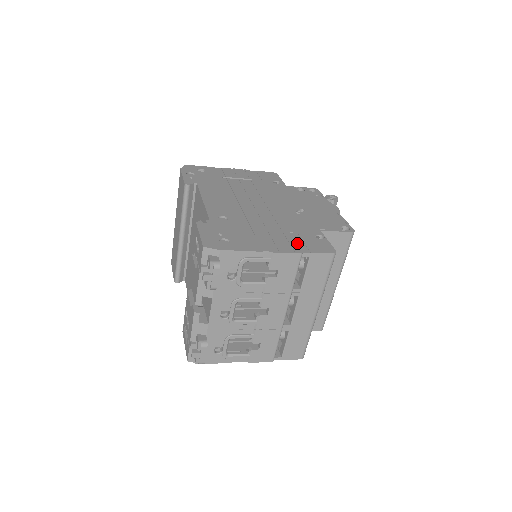
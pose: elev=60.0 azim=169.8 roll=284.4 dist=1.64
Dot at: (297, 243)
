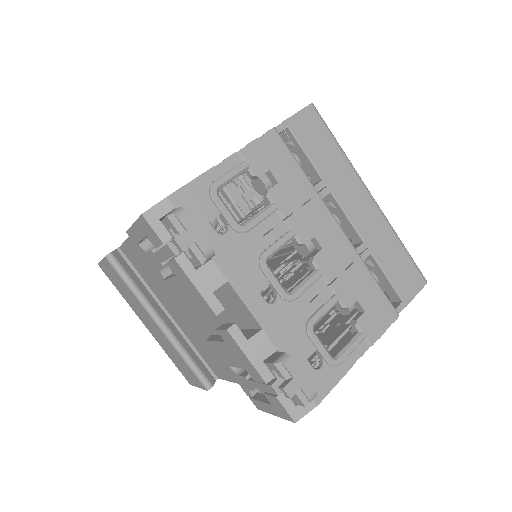
Dot at: occluded
